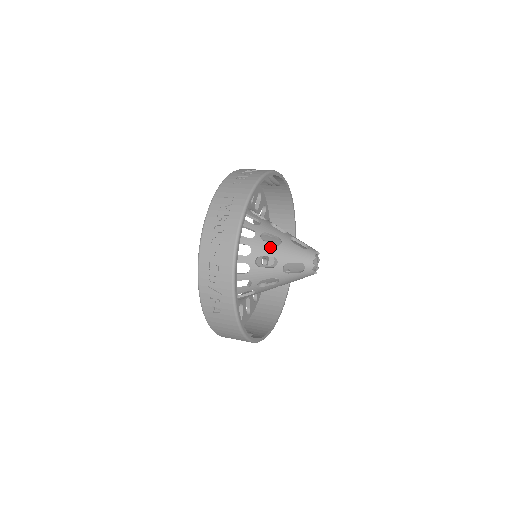
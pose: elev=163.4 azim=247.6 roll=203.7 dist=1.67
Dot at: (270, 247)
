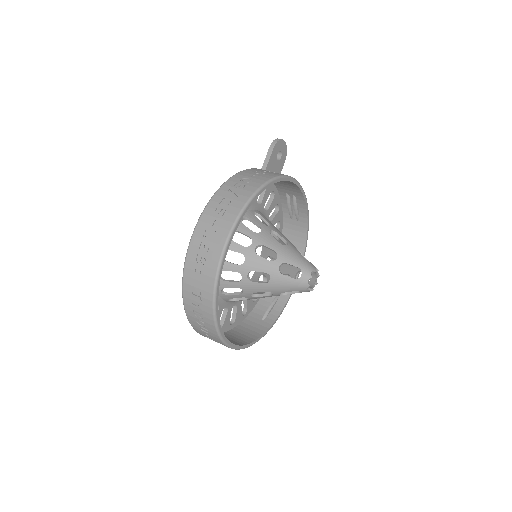
Dot at: (260, 286)
